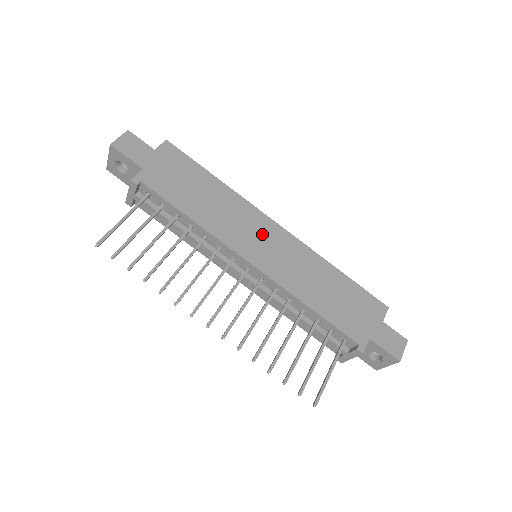
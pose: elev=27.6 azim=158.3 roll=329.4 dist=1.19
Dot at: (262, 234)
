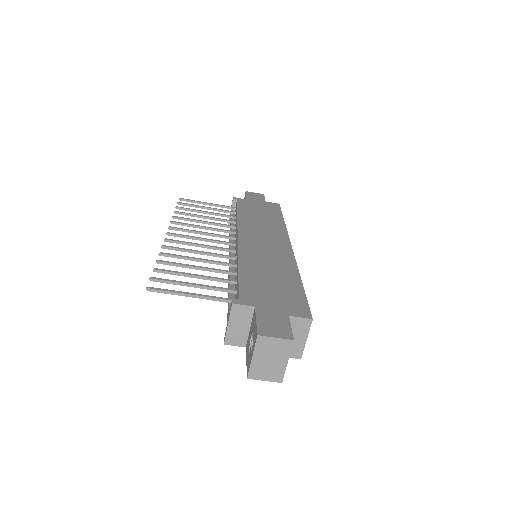
Dot at: (270, 239)
